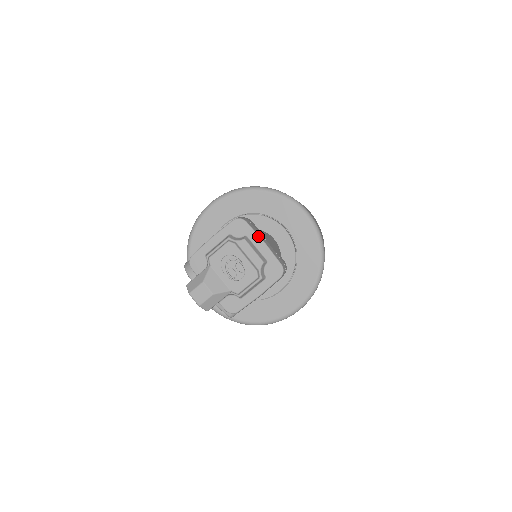
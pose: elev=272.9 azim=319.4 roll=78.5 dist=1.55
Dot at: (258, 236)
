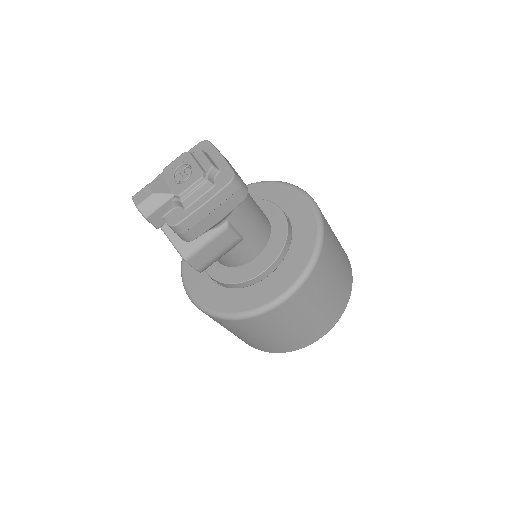
Dot at: (217, 150)
